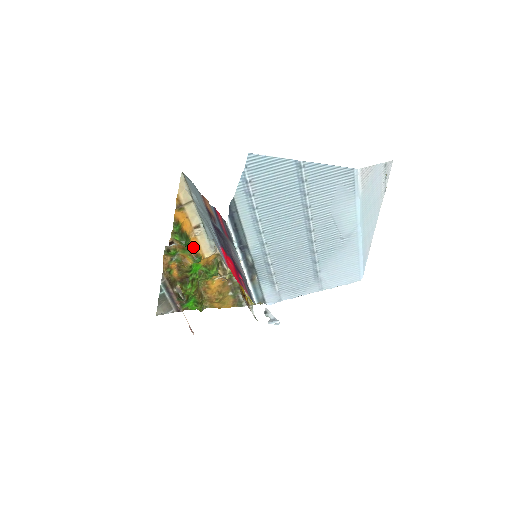
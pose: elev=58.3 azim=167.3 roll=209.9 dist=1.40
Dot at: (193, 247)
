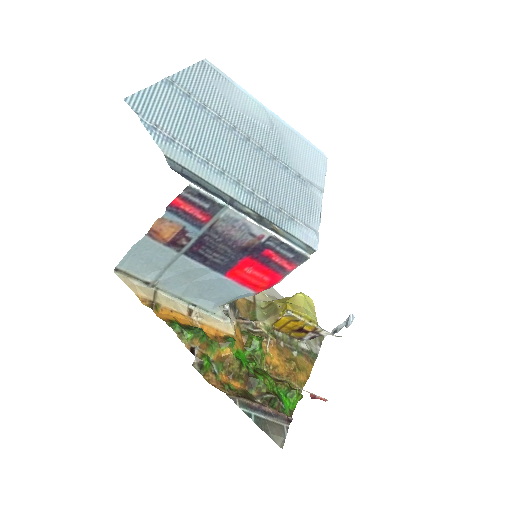
Dot at: (212, 337)
